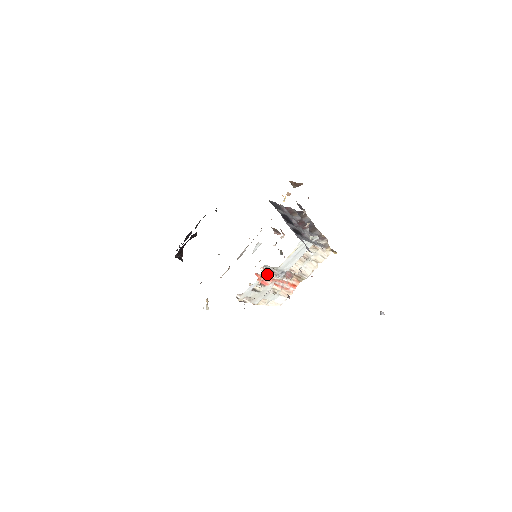
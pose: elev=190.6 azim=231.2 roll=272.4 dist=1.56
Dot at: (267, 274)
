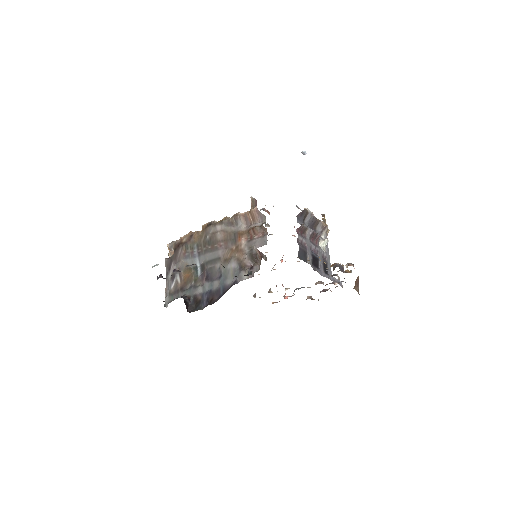
Dot at: occluded
